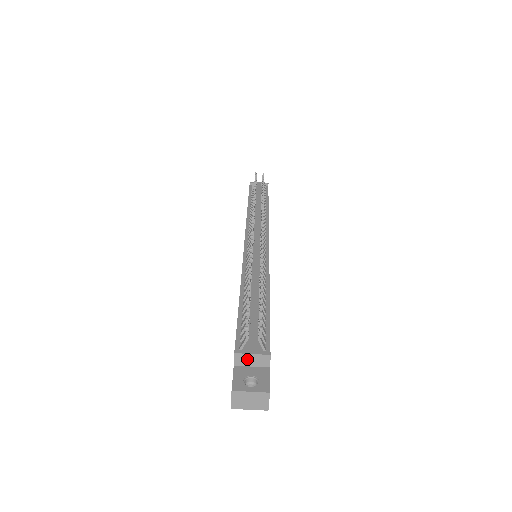
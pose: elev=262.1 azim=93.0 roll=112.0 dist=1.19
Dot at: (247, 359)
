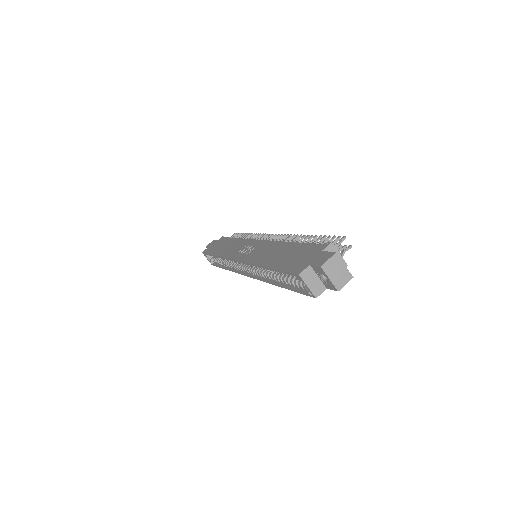
Dot at: occluded
